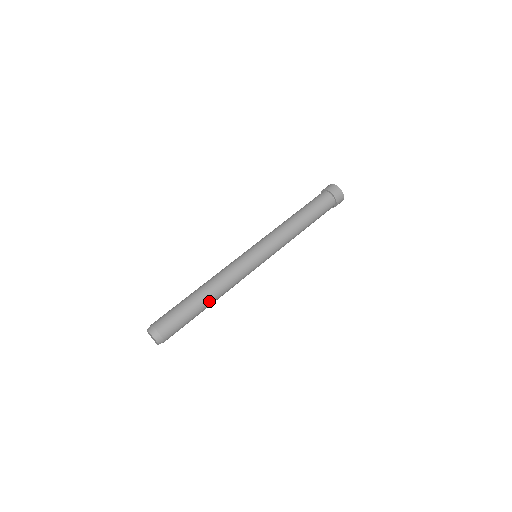
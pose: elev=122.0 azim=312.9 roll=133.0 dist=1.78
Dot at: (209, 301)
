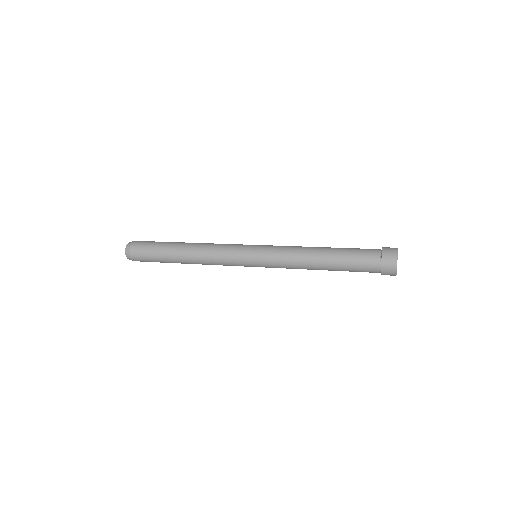
Dot at: (183, 249)
